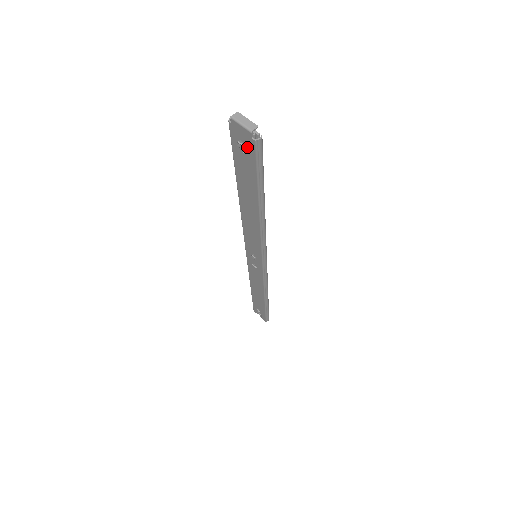
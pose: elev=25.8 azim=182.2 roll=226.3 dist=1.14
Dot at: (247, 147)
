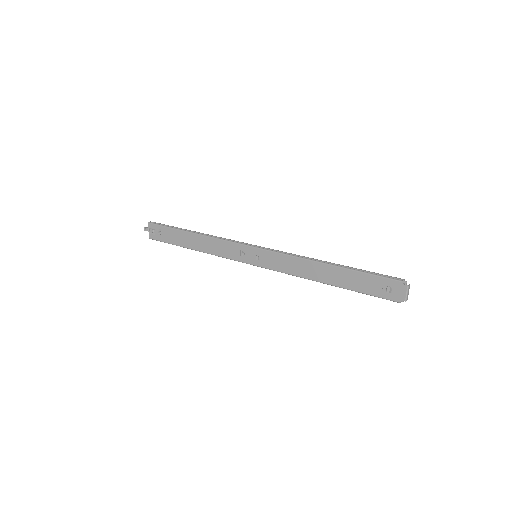
Dot at: (390, 293)
